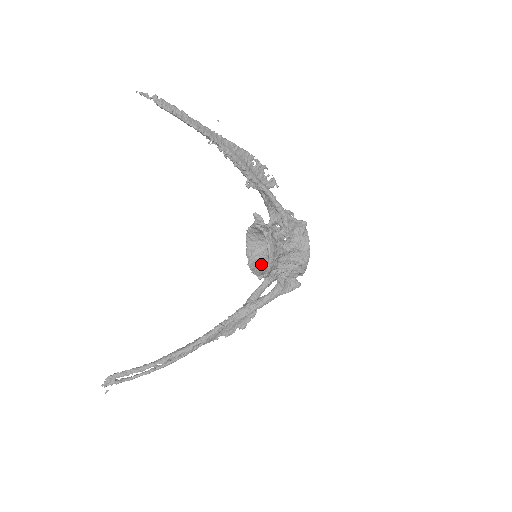
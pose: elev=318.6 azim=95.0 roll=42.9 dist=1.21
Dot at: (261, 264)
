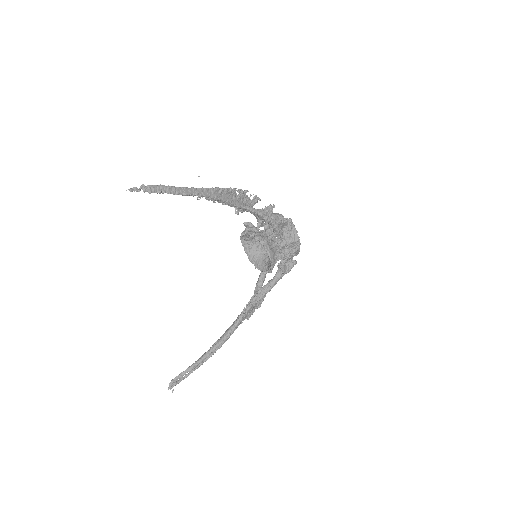
Dot at: (261, 258)
